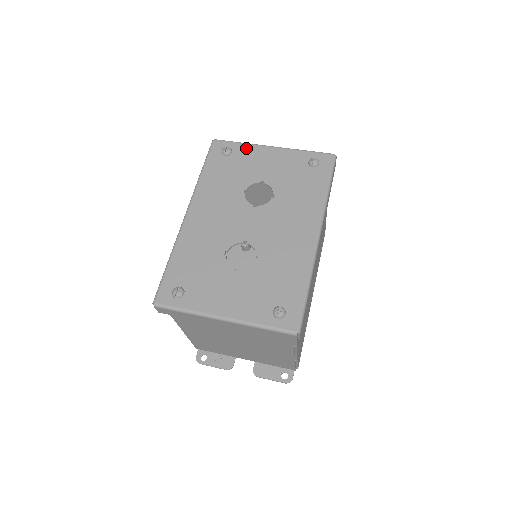
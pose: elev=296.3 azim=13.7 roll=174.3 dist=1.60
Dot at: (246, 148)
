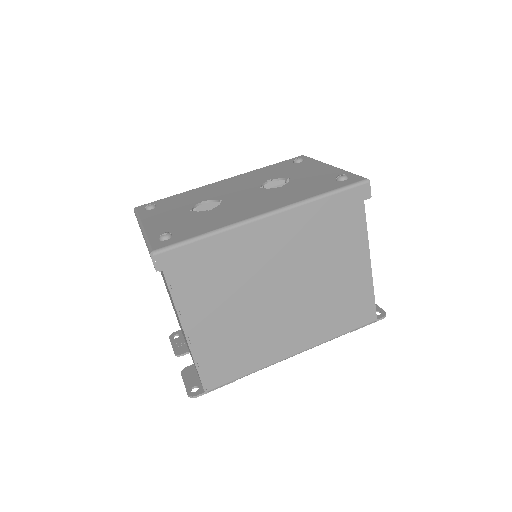
Dot at: (313, 162)
